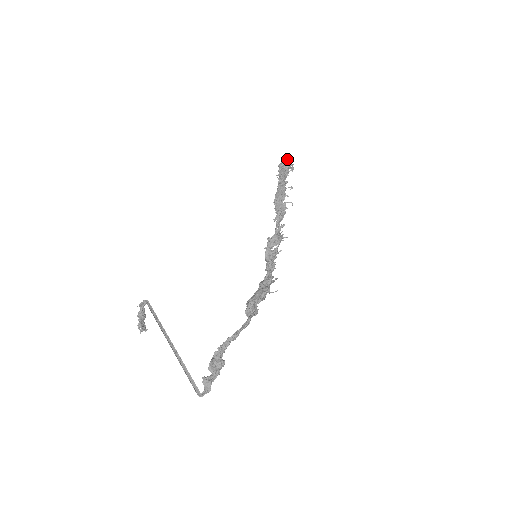
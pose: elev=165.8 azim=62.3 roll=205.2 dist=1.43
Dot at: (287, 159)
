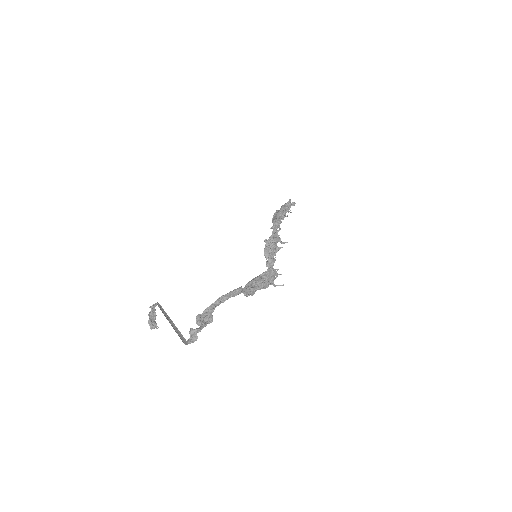
Dot at: (289, 201)
